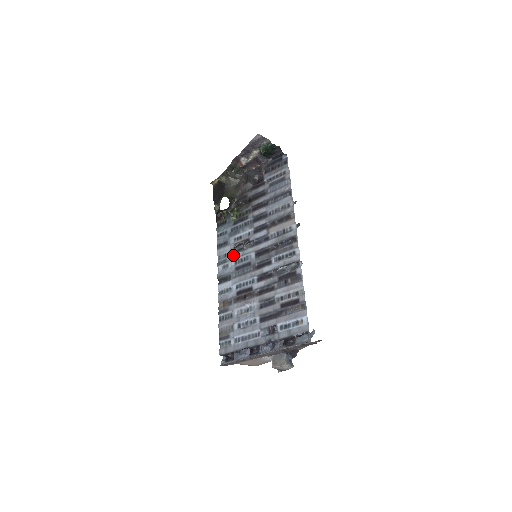
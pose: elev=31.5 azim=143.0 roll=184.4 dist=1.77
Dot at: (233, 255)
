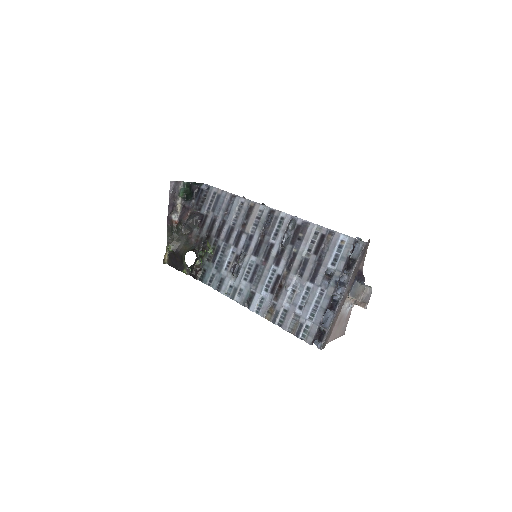
Dot at: (237, 278)
